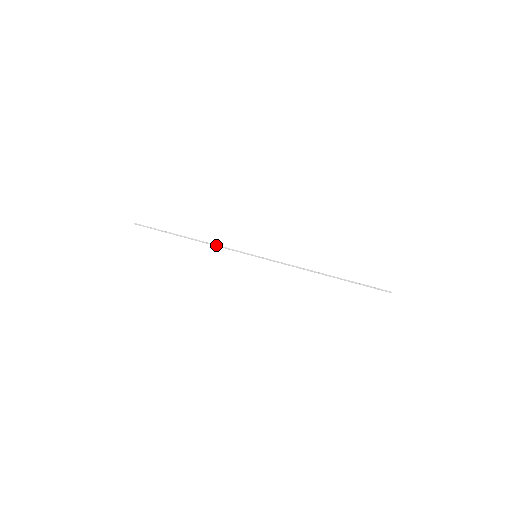
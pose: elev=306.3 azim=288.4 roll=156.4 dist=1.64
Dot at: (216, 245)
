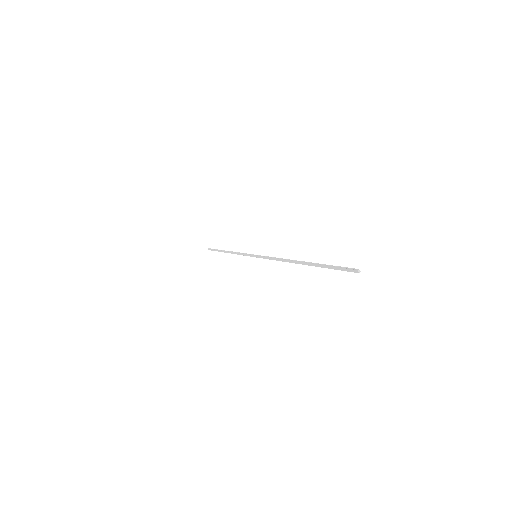
Dot at: (237, 252)
